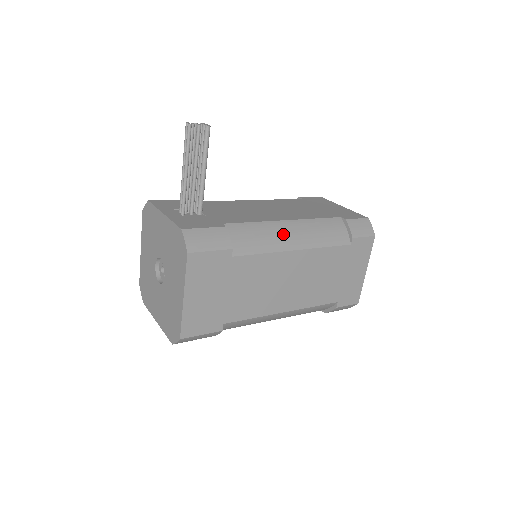
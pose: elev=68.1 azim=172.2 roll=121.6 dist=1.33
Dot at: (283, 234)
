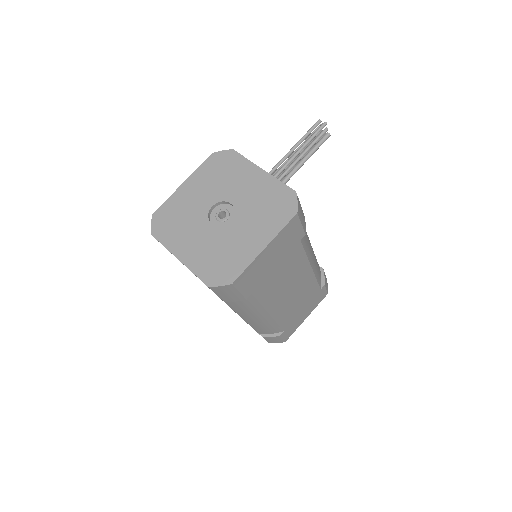
Dot at: (311, 249)
